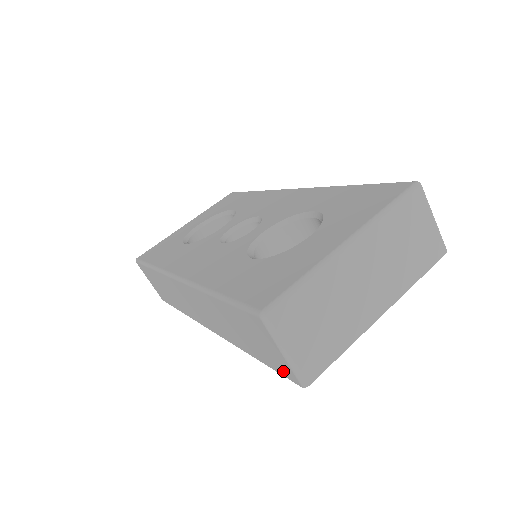
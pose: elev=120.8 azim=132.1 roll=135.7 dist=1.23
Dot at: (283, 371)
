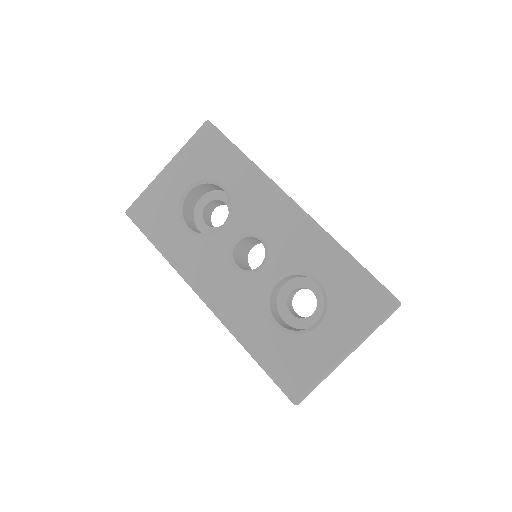
Dot at: occluded
